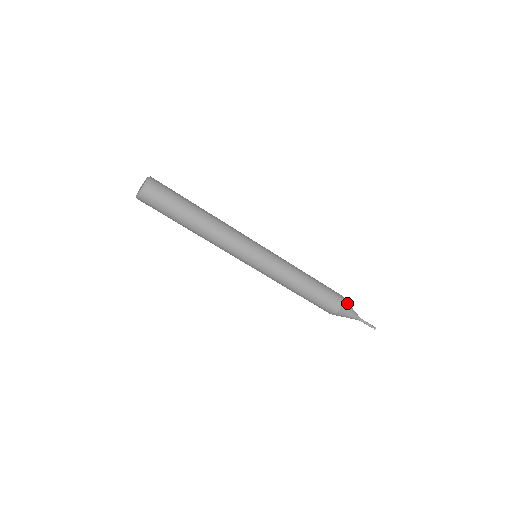
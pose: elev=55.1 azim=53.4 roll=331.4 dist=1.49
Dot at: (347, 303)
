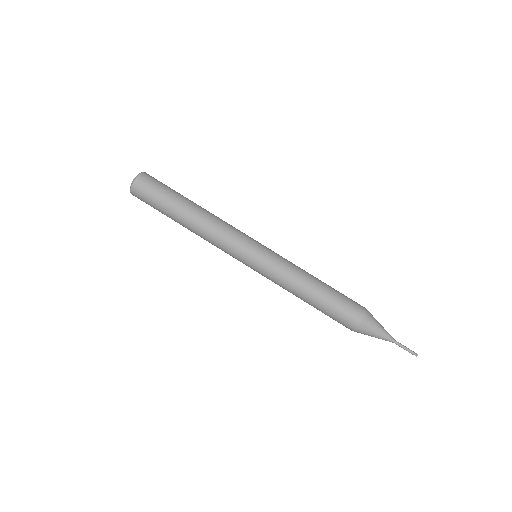
Dot at: (372, 318)
